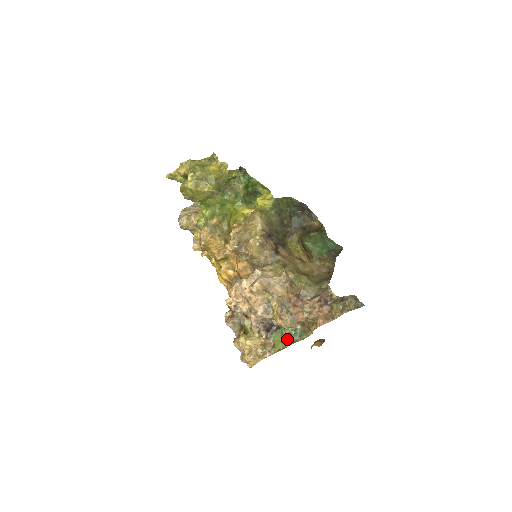
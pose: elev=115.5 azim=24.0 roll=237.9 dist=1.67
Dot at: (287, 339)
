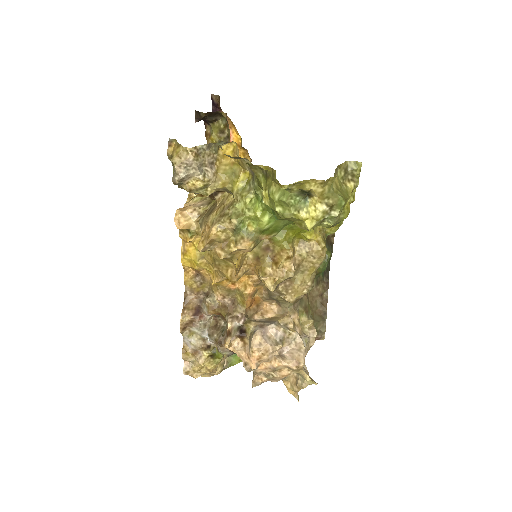
Dot at: occluded
